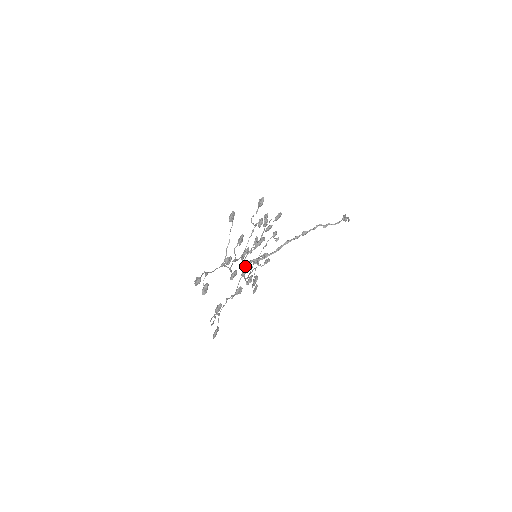
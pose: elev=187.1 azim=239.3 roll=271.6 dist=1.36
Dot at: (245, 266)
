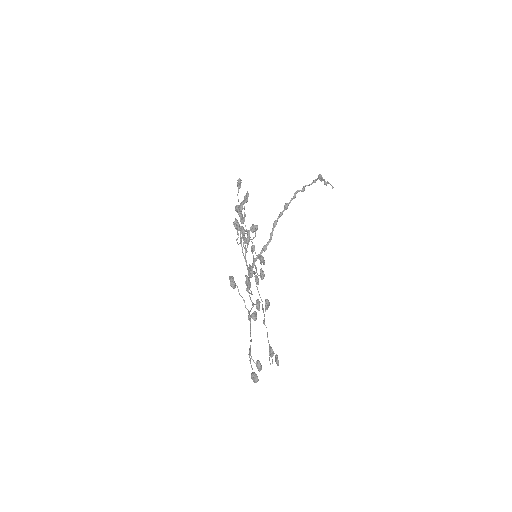
Dot at: occluded
